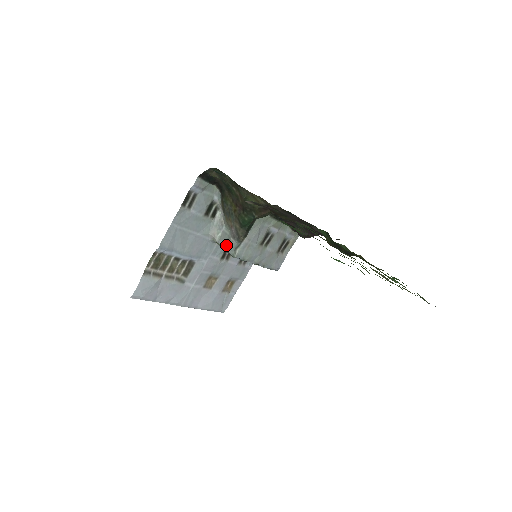
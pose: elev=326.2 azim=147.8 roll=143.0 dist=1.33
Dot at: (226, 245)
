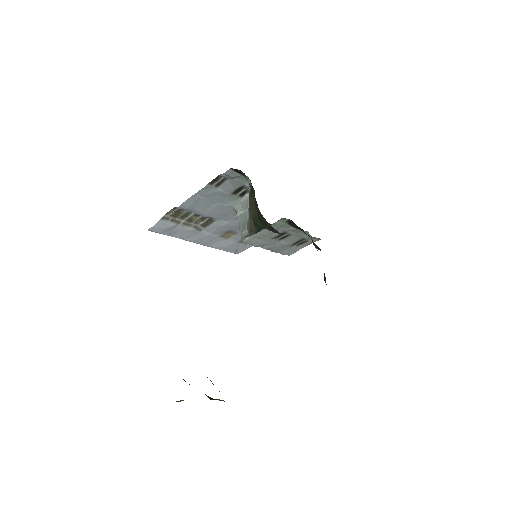
Dot at: (241, 226)
